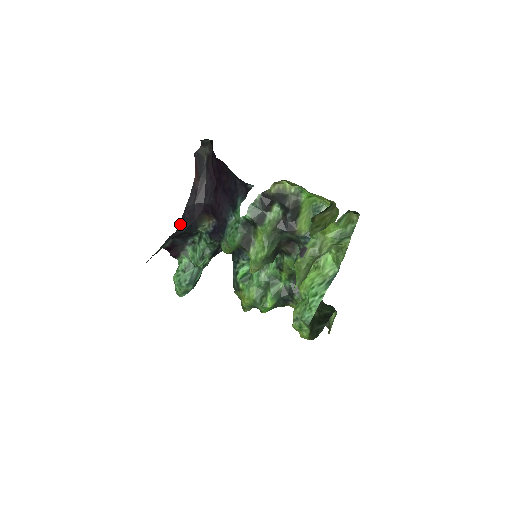
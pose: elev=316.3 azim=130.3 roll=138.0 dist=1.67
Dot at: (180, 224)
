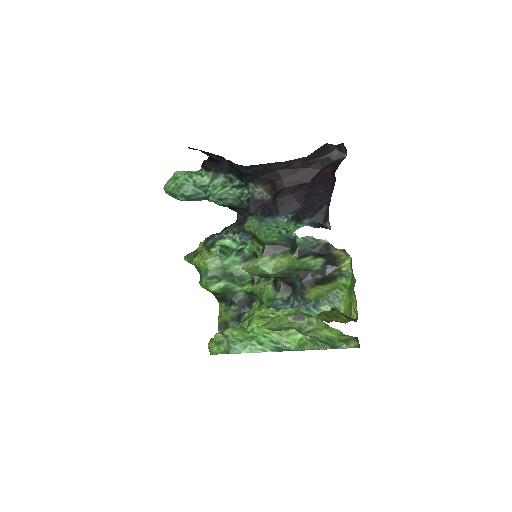
Dot at: (249, 166)
